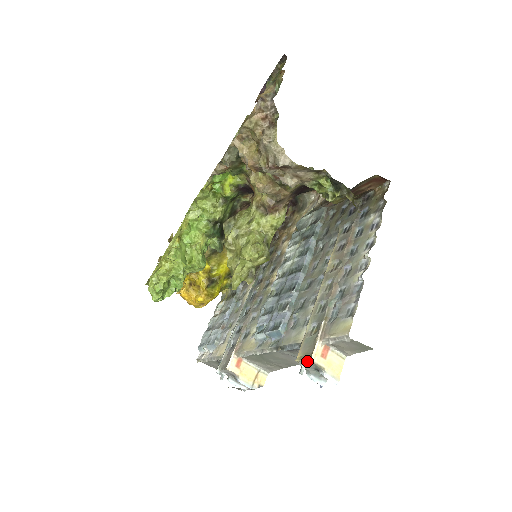
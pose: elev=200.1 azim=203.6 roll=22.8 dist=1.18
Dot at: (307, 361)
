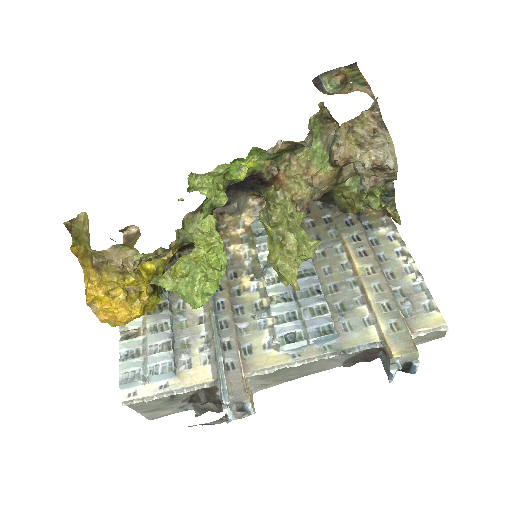
Dot at: (413, 354)
